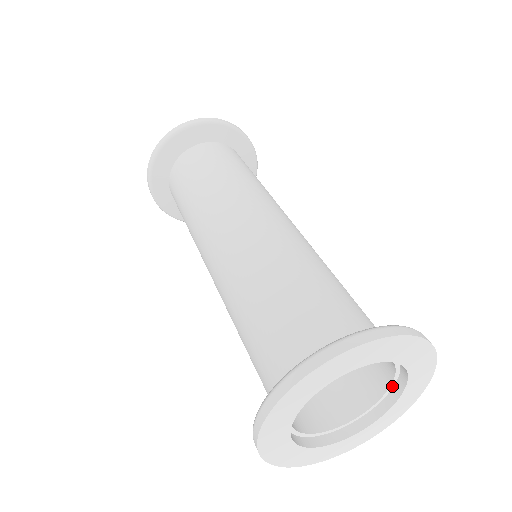
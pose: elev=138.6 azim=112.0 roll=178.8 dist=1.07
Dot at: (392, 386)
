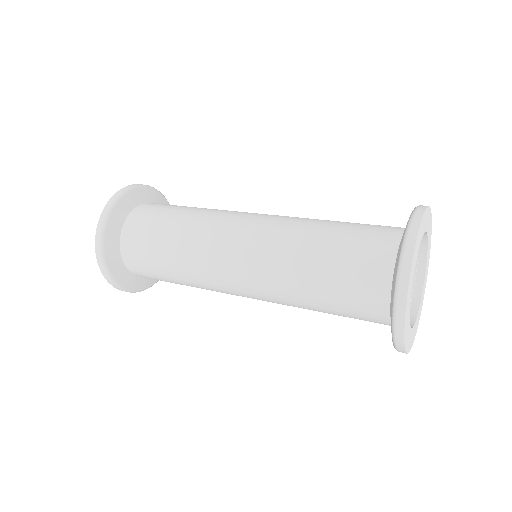
Dot at: (413, 290)
